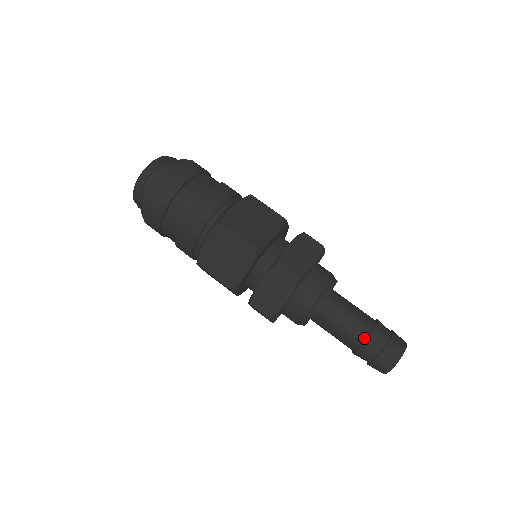
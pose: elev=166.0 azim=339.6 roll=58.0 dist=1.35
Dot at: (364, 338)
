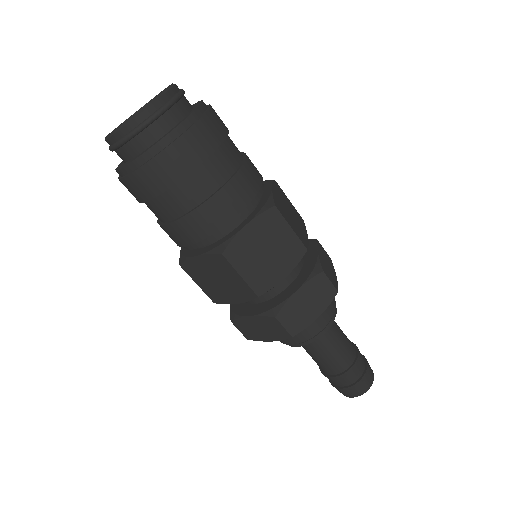
Dot at: (336, 373)
